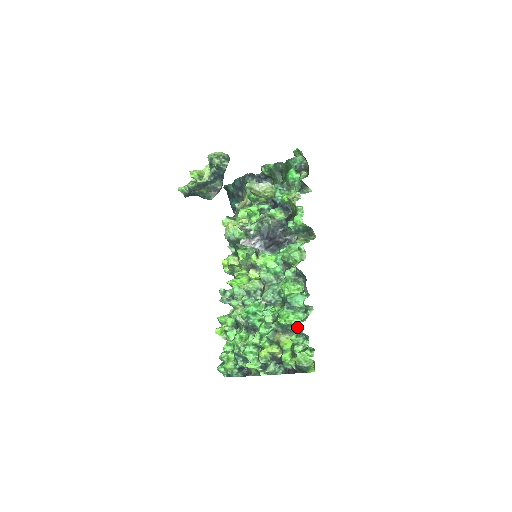
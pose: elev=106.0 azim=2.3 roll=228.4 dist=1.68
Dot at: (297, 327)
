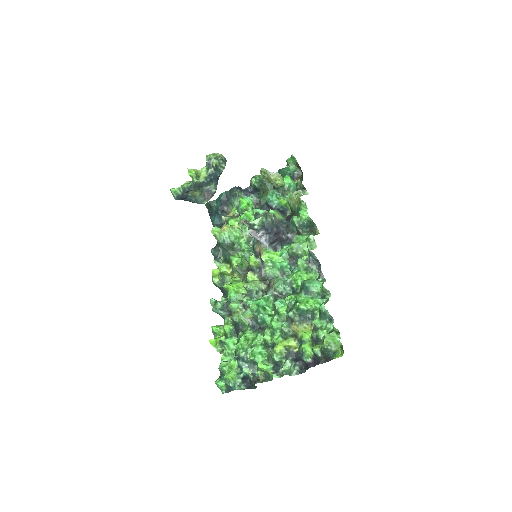
Dot at: (323, 306)
